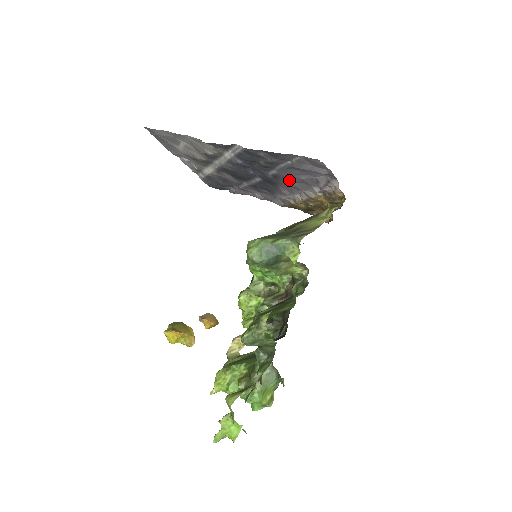
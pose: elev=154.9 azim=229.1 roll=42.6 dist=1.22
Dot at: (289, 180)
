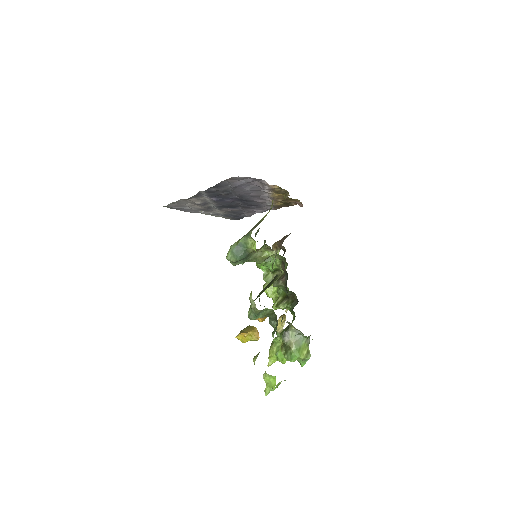
Dot at: (248, 194)
